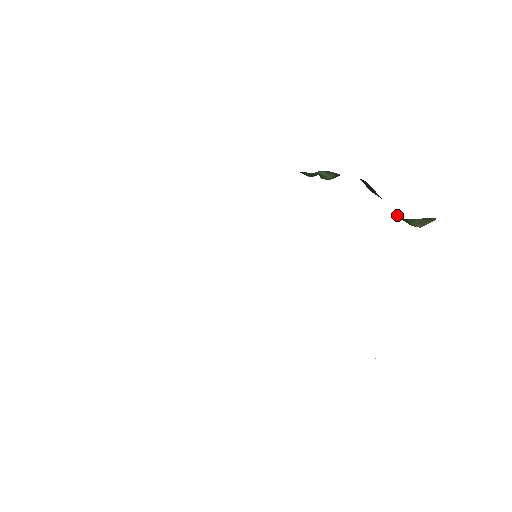
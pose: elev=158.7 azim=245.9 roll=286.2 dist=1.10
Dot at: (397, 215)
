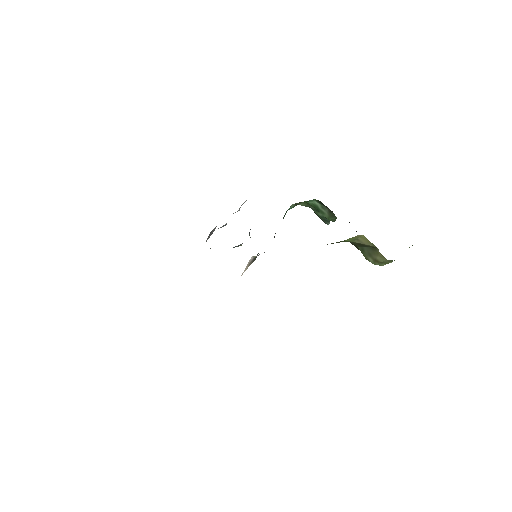
Dot at: occluded
